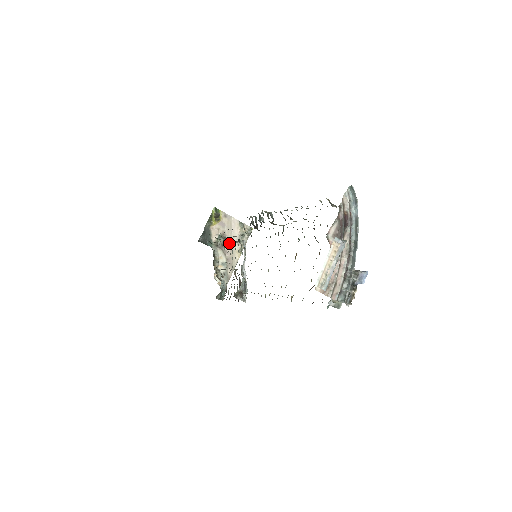
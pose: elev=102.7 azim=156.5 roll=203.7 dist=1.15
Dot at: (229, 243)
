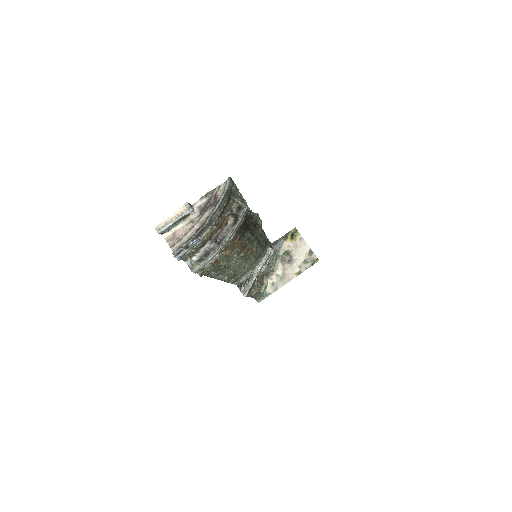
Dot at: (292, 262)
